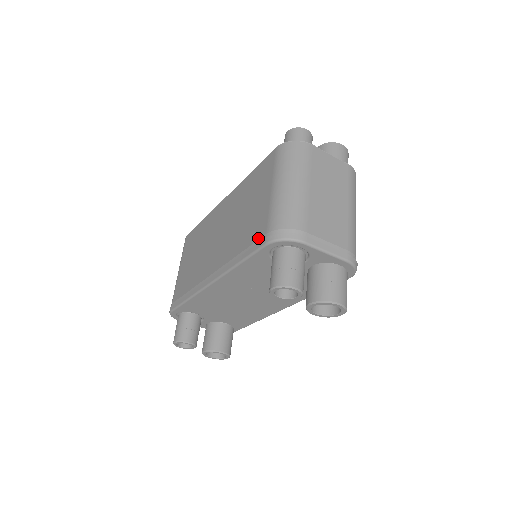
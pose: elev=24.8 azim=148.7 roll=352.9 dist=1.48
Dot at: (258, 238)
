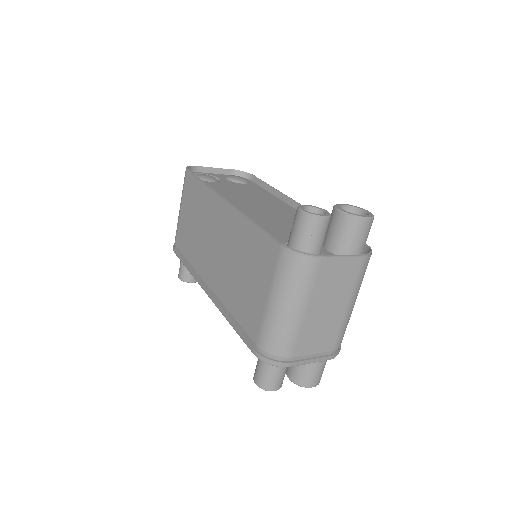
Dot at: (249, 335)
